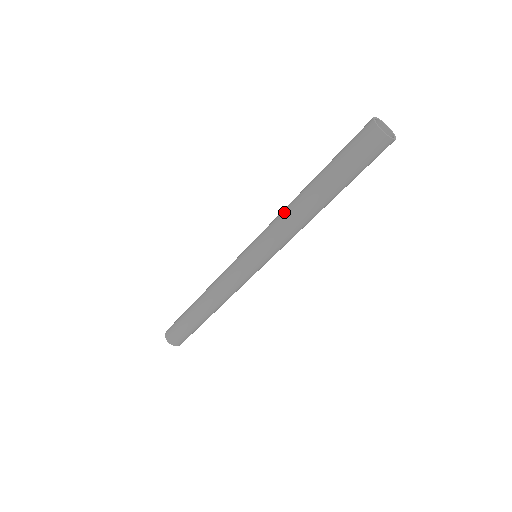
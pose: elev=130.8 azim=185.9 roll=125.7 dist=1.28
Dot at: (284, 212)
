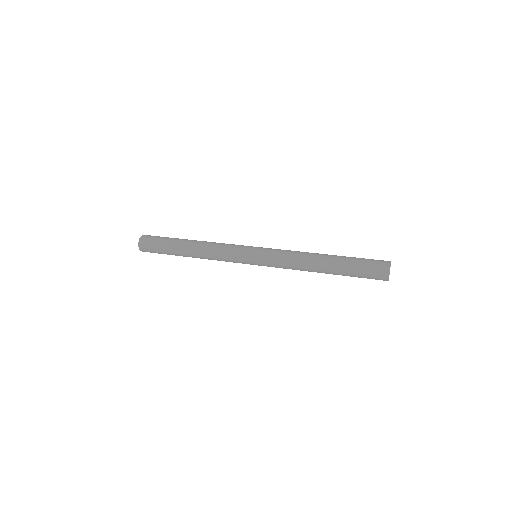
Dot at: (300, 257)
